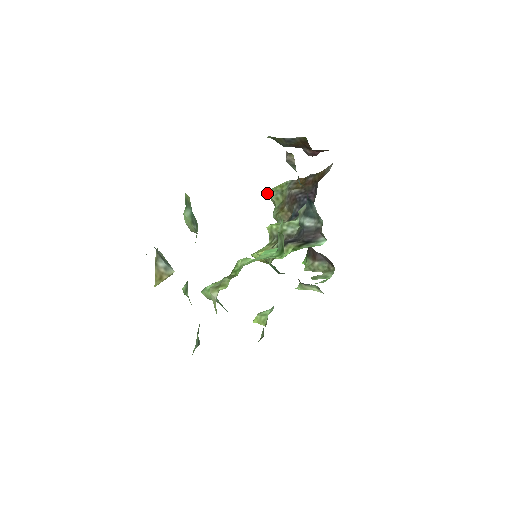
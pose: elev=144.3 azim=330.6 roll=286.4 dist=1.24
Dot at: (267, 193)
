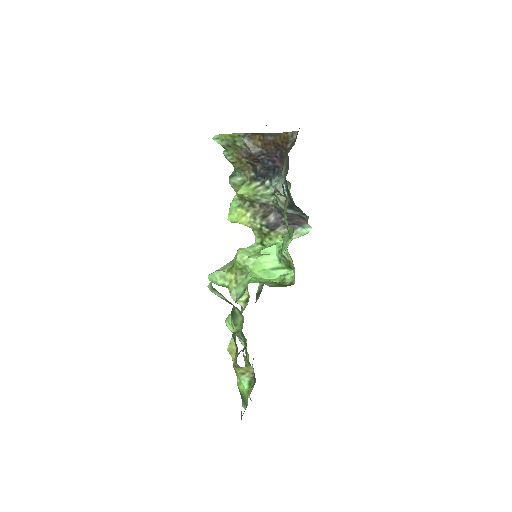
Dot at: (214, 139)
